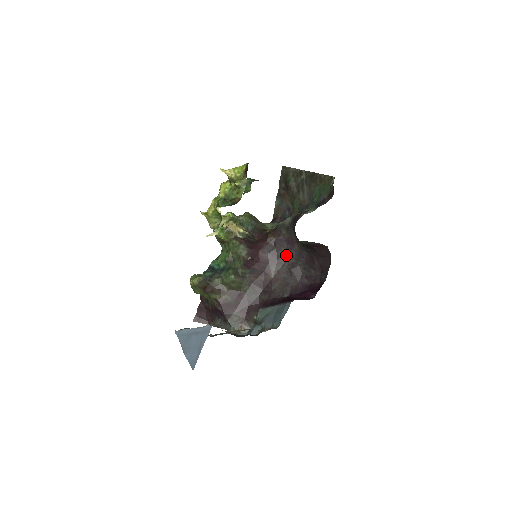
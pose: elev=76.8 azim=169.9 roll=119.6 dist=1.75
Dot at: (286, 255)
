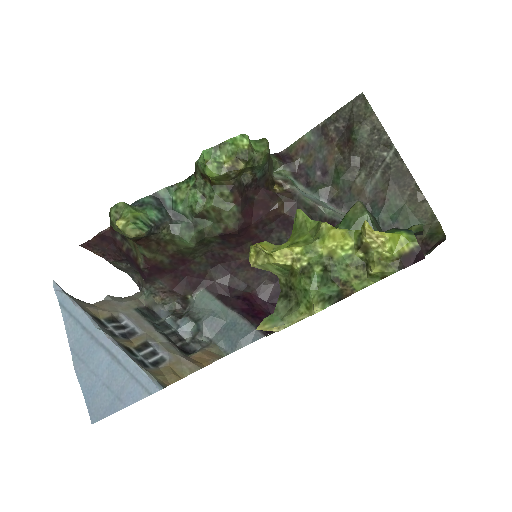
Dot at: (282, 242)
